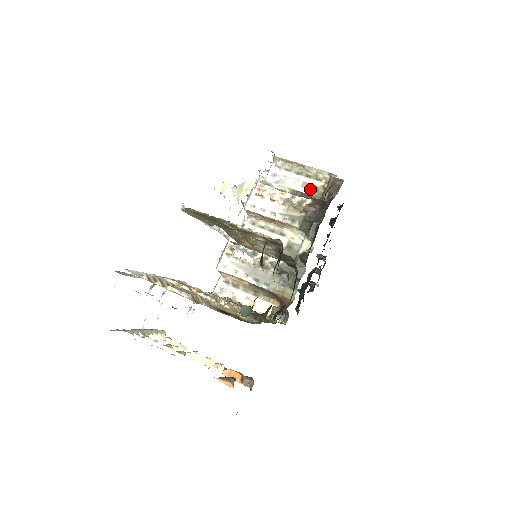
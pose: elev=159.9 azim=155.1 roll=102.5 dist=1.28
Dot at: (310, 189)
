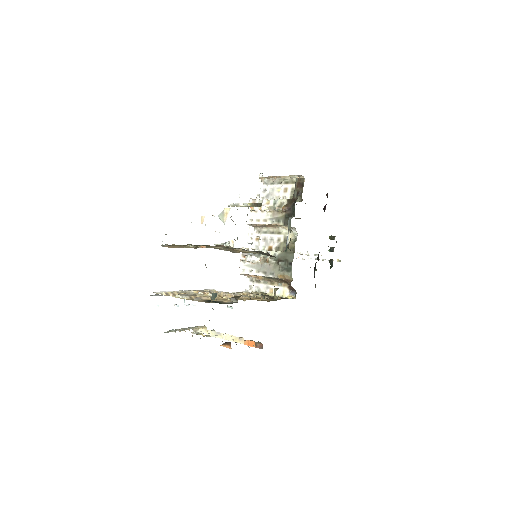
Dot at: (290, 192)
